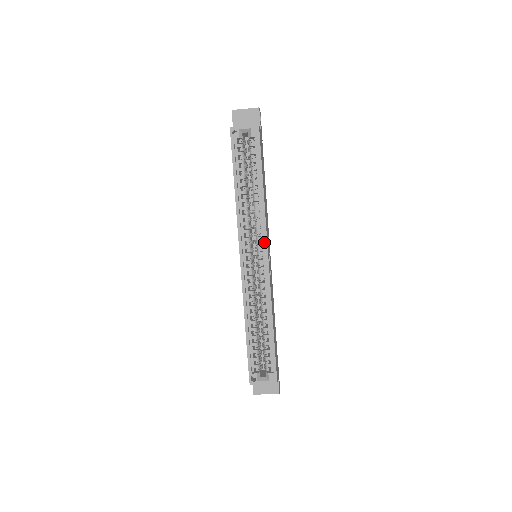
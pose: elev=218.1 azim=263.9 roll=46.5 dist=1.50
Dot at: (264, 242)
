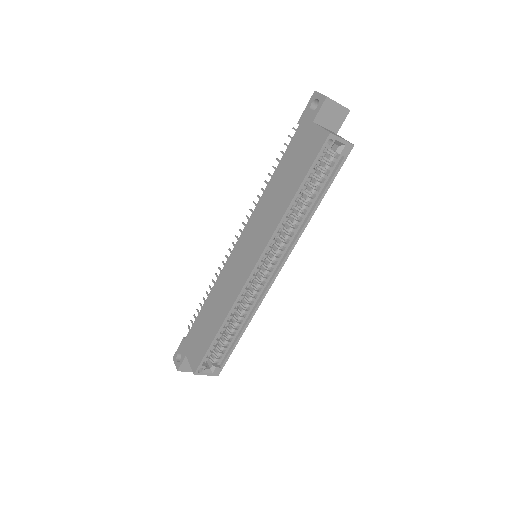
Dot at: (284, 259)
